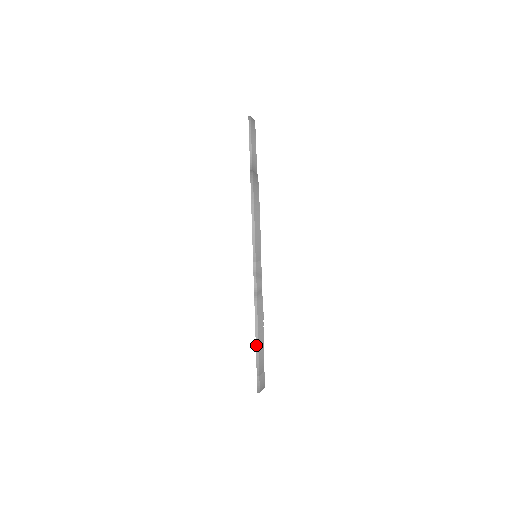
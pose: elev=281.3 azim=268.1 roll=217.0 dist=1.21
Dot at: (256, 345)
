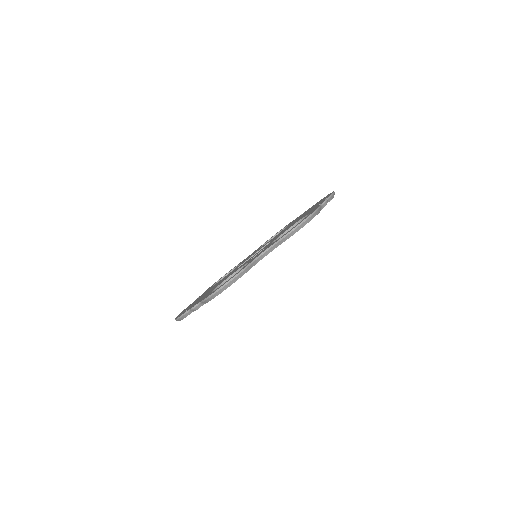
Dot at: (177, 318)
